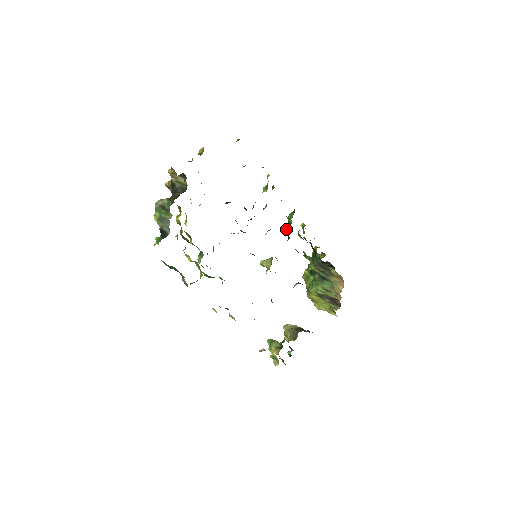
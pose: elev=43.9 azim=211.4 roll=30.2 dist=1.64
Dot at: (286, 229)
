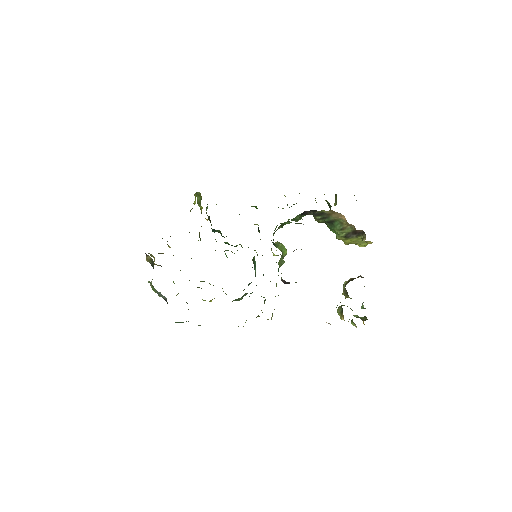
Dot at: occluded
